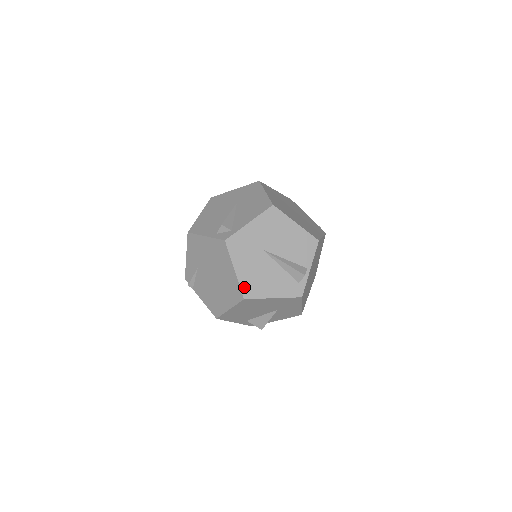
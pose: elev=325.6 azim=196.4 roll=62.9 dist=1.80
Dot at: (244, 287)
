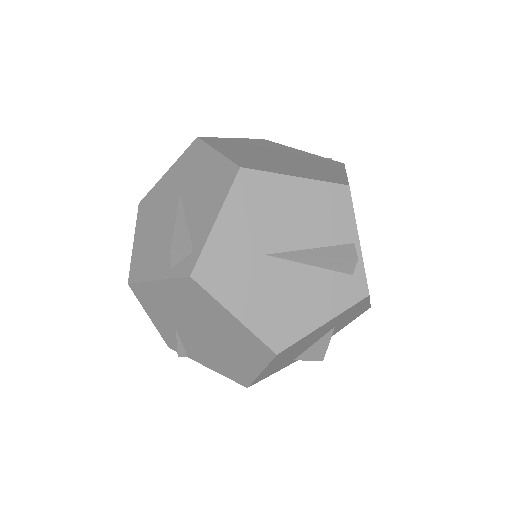
Dot at: (266, 335)
